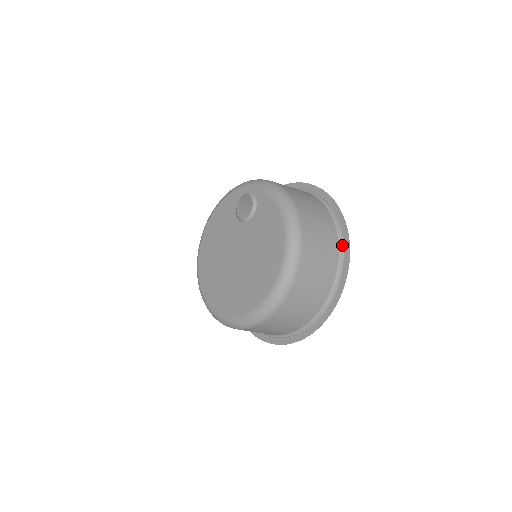
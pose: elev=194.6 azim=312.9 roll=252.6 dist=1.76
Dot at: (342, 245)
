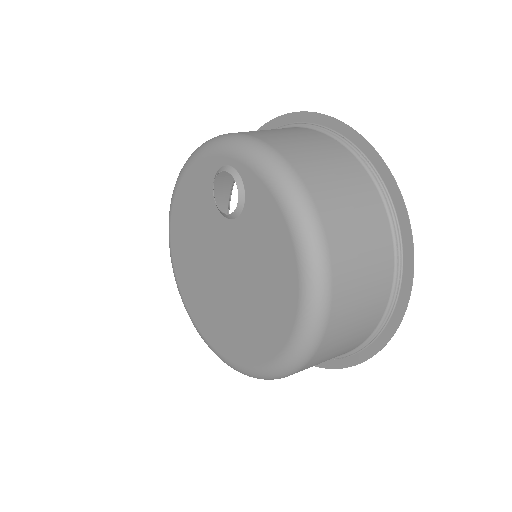
Dot at: (400, 250)
